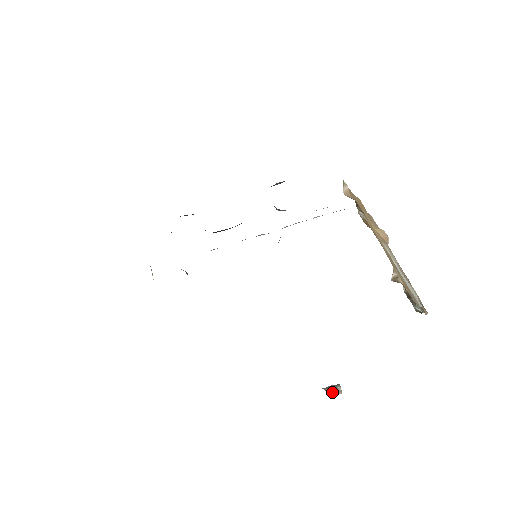
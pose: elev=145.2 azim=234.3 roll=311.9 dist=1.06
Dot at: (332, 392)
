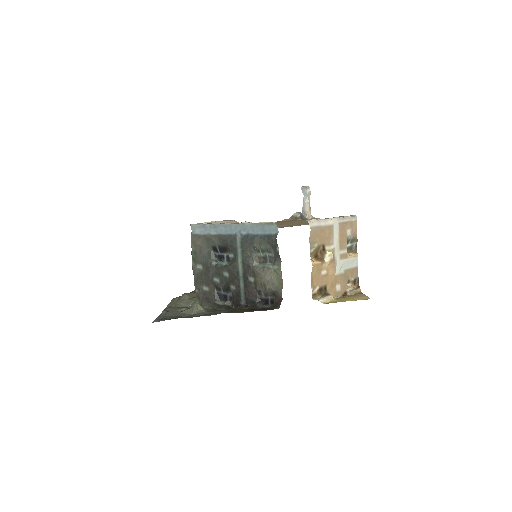
Dot at: (310, 207)
